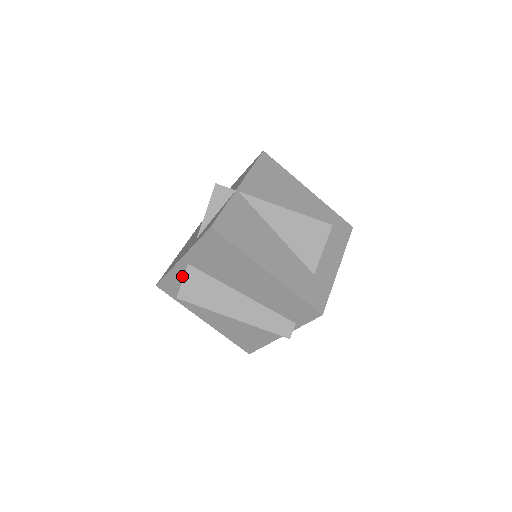
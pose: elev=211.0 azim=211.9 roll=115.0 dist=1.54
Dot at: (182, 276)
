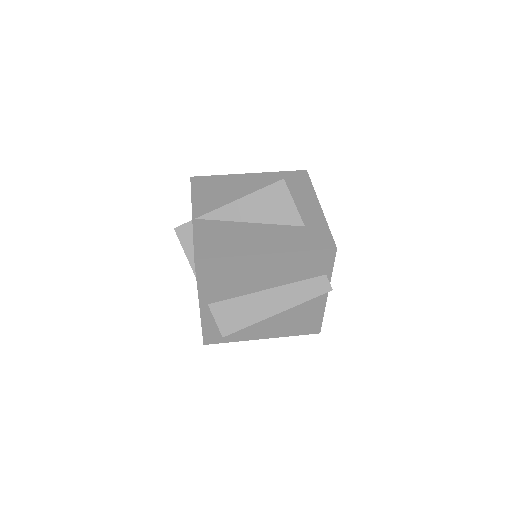
Dot at: (213, 318)
